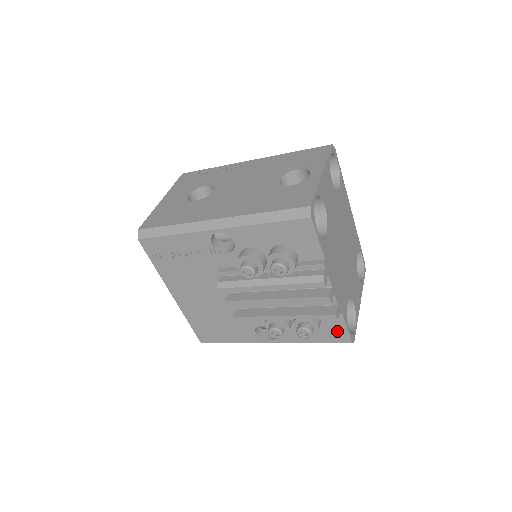
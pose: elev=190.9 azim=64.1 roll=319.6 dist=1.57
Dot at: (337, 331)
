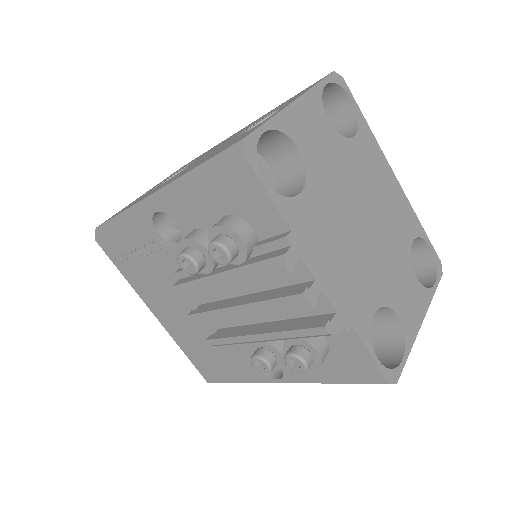
Dot at: (358, 362)
